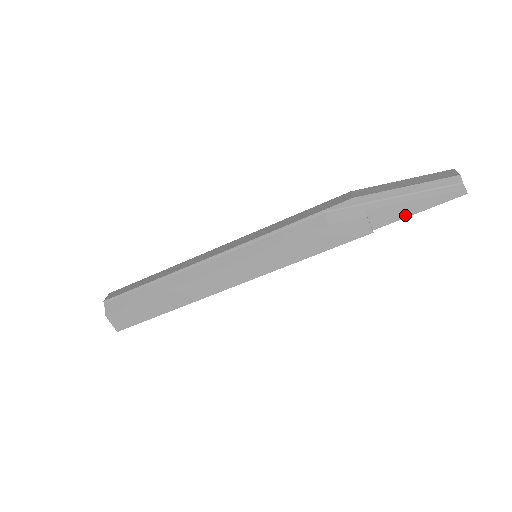
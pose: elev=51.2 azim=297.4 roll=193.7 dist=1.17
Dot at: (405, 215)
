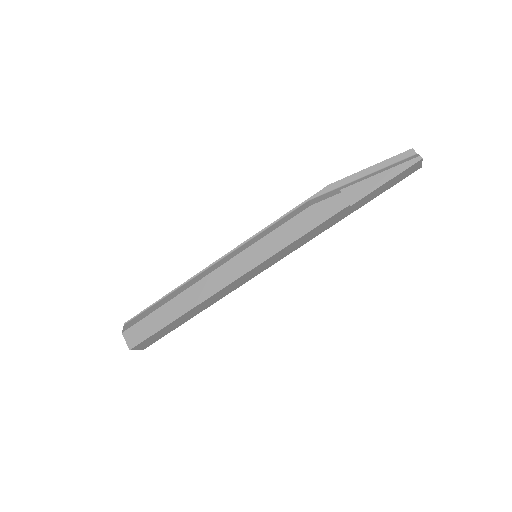
Dot at: (375, 187)
